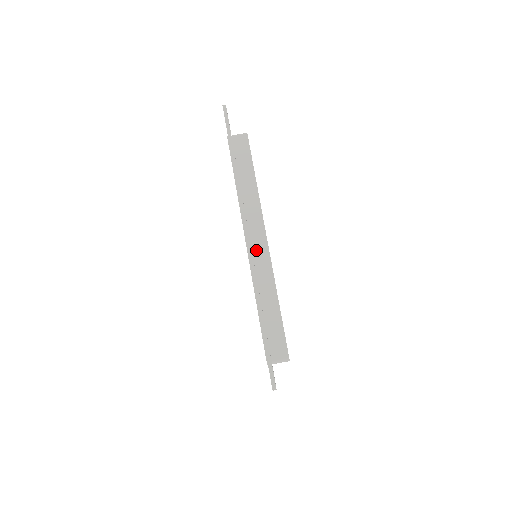
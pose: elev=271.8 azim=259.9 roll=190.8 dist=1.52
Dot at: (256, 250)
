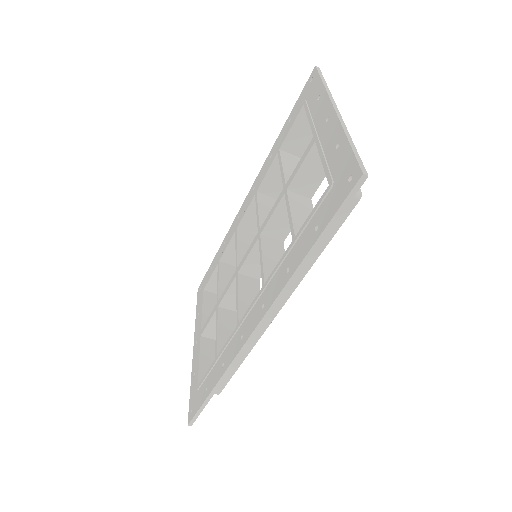
Dot at: occluded
